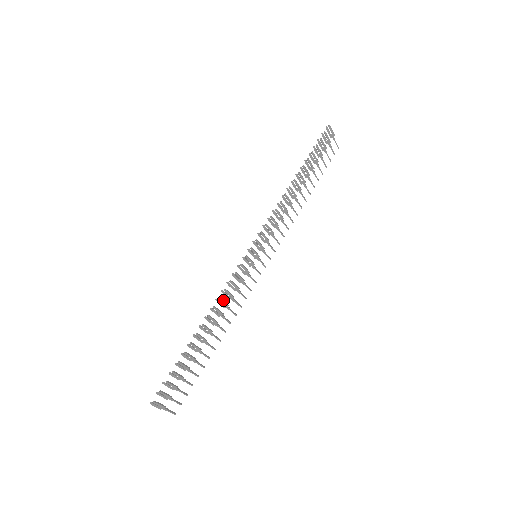
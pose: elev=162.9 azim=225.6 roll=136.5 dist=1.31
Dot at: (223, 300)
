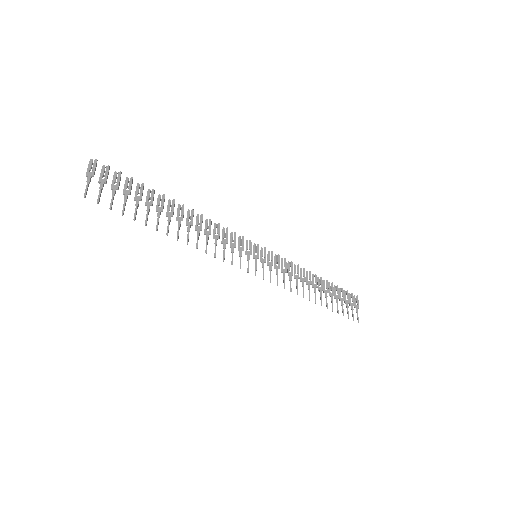
Dot at: occluded
